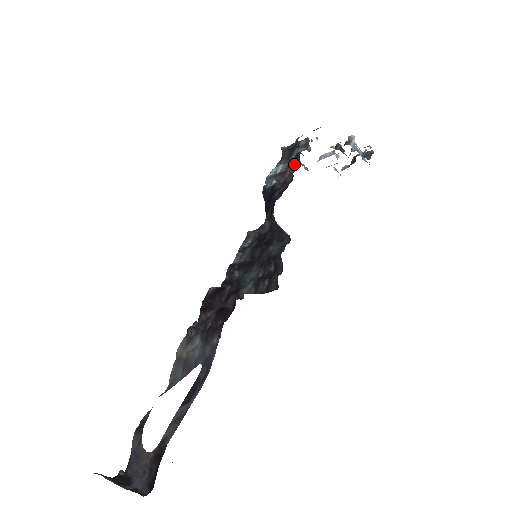
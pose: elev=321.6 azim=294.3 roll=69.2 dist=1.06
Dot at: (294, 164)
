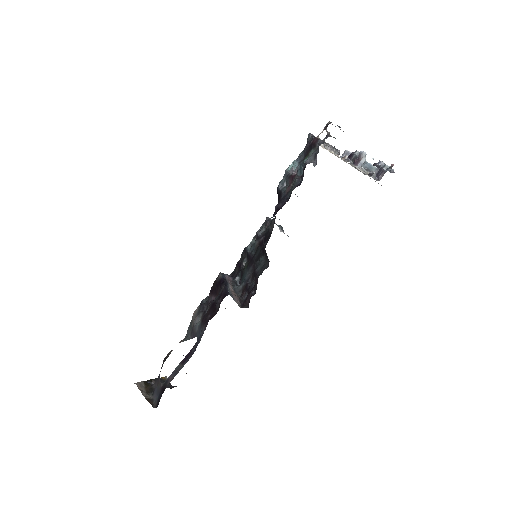
Dot at: (301, 173)
